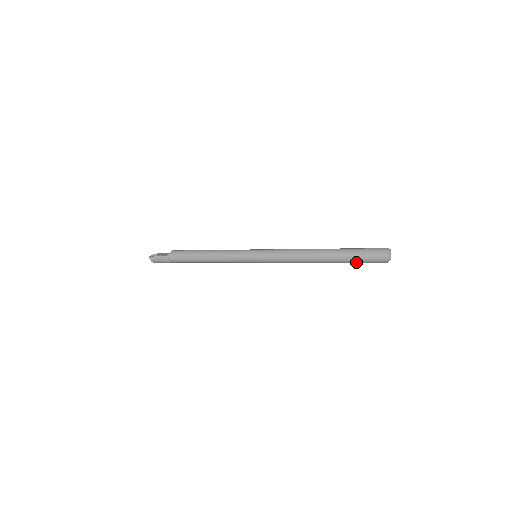
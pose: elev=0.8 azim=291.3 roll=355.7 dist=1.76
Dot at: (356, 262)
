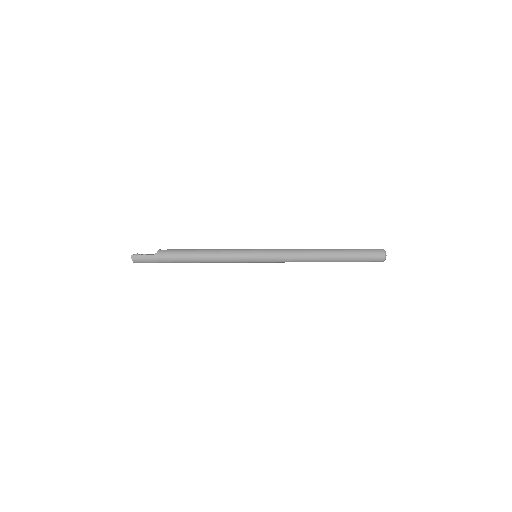
Dot at: (355, 261)
